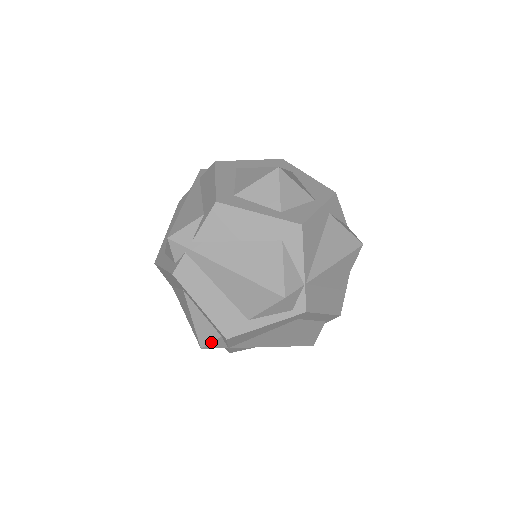
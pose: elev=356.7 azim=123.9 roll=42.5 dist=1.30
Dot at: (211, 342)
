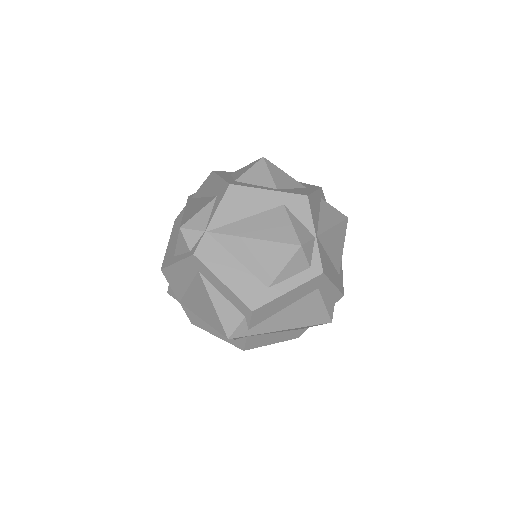
Dot at: (169, 285)
